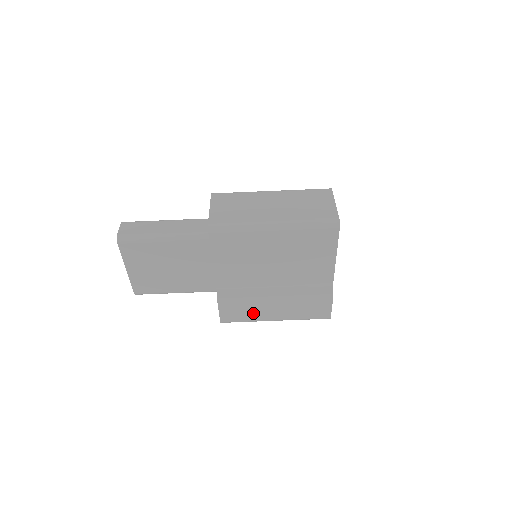
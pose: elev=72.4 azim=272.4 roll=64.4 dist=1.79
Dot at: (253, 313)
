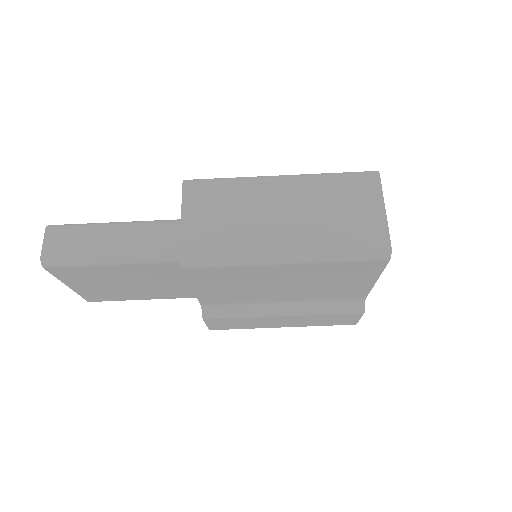
Dot at: (253, 324)
